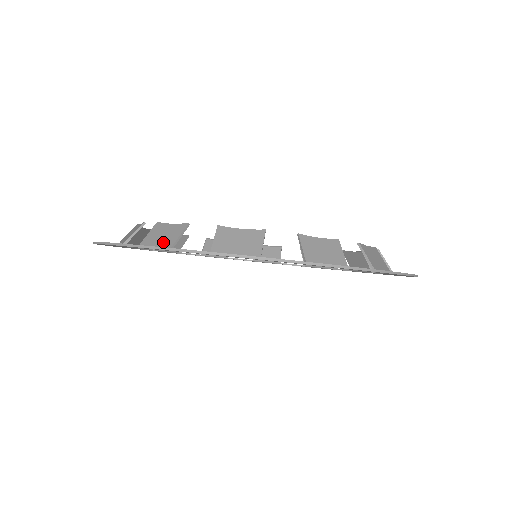
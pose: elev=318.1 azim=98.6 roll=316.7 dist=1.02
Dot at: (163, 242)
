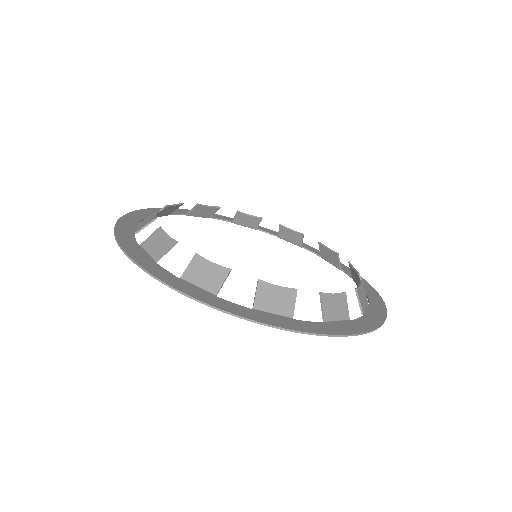
Dot at: (154, 251)
